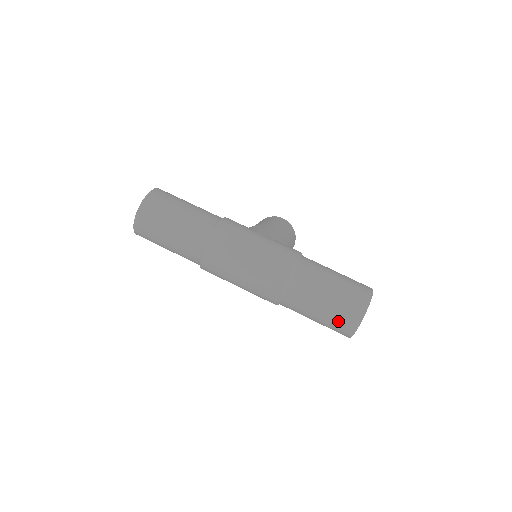
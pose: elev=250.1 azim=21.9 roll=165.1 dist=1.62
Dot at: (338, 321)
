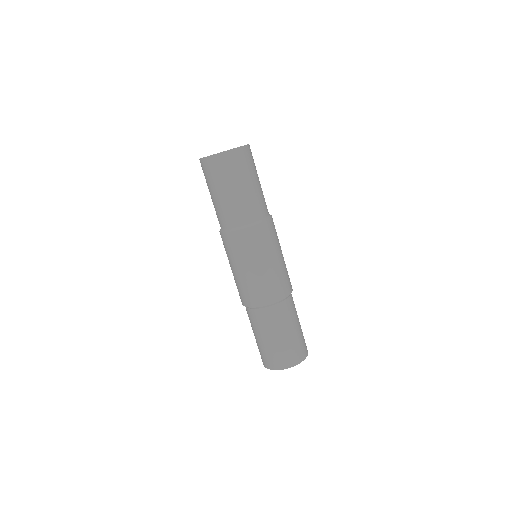
Dot at: (276, 355)
